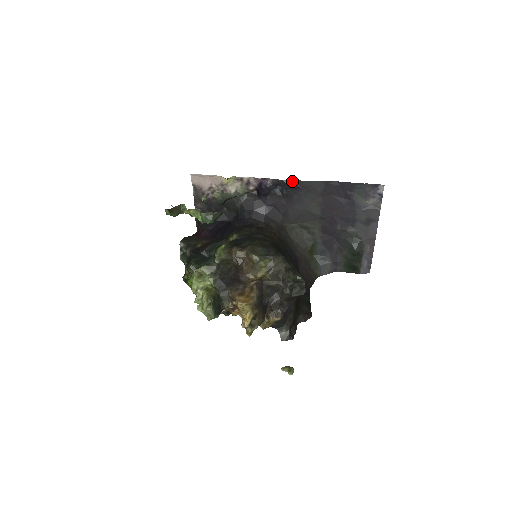
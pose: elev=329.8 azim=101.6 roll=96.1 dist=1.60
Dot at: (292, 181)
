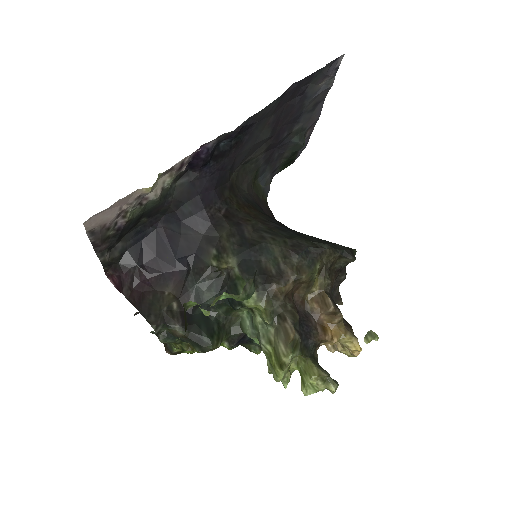
Dot at: (245, 122)
